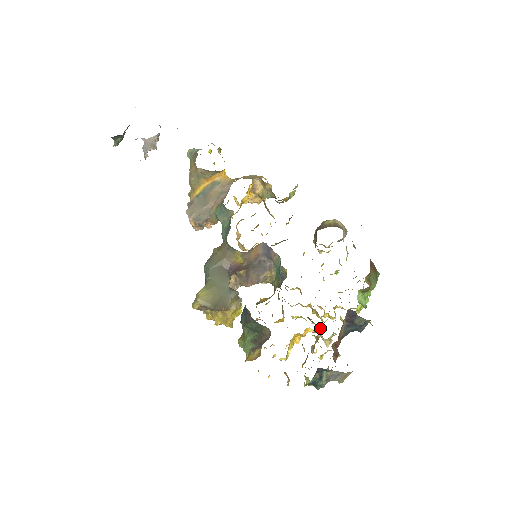
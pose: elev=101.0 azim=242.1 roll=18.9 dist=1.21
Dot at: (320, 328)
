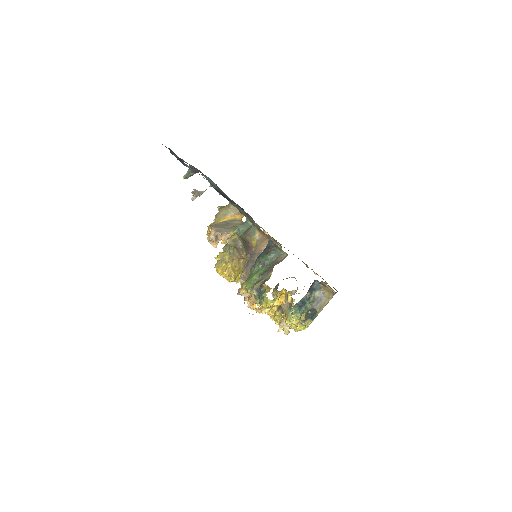
Dot at: occluded
